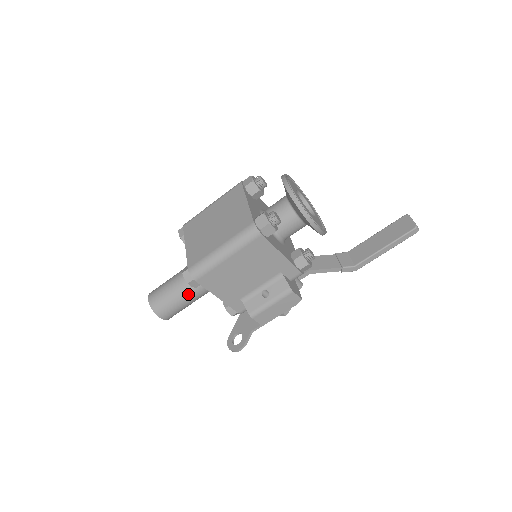
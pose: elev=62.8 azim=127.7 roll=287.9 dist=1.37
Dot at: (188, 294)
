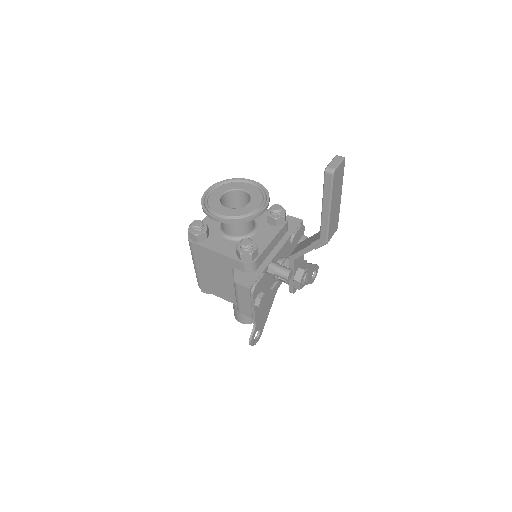
Dot at: occluded
